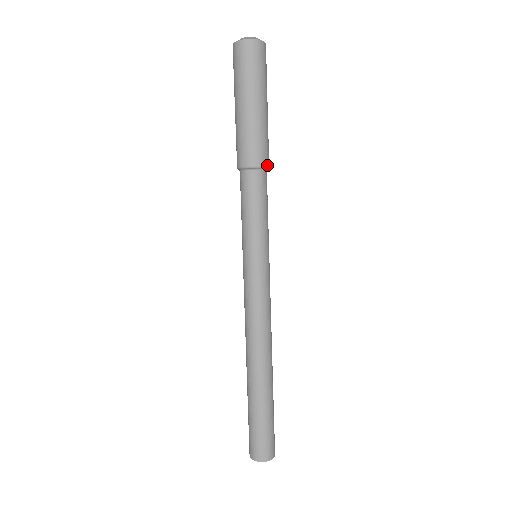
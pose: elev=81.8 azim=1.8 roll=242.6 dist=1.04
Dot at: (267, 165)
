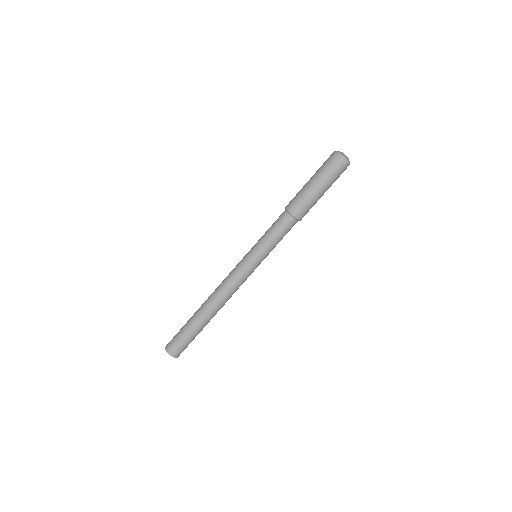
Dot at: (299, 218)
